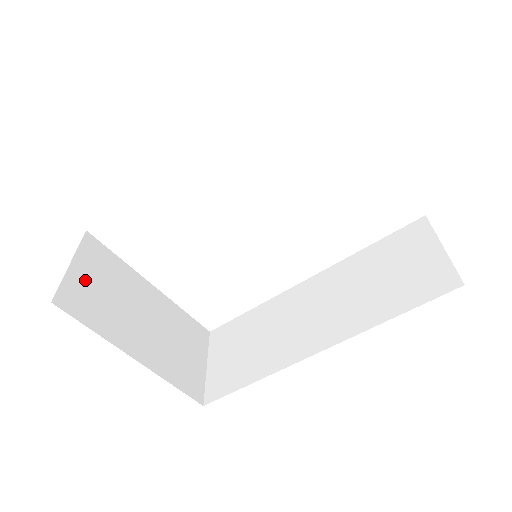
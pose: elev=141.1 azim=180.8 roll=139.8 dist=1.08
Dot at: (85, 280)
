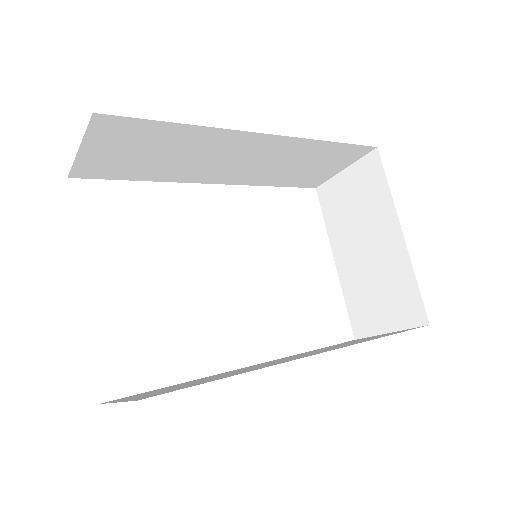
Dot at: occluded
